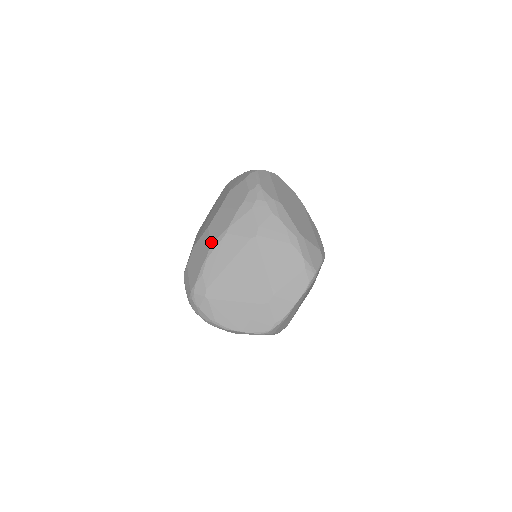
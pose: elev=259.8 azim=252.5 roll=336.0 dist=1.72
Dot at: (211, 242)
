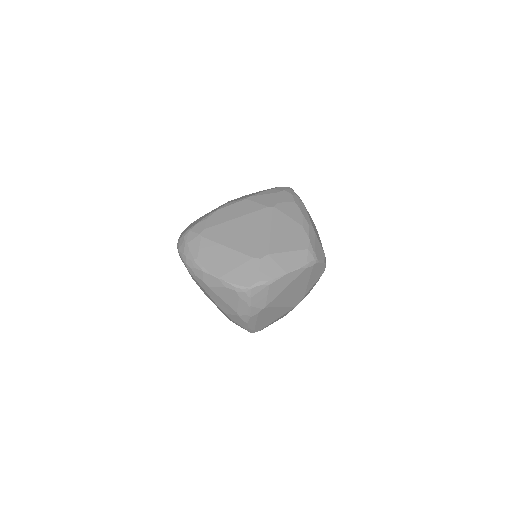
Dot at: occluded
